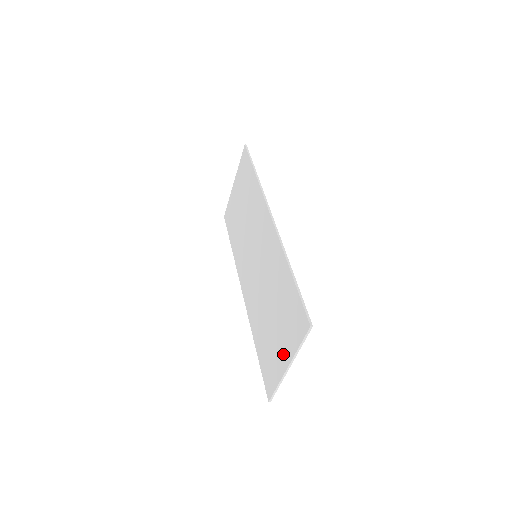
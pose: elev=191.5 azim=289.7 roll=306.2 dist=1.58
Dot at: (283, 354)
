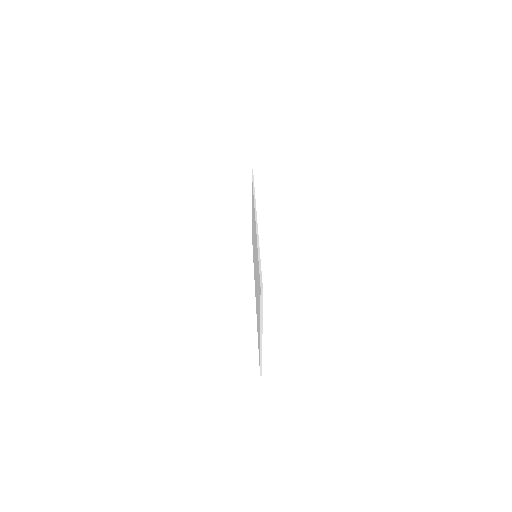
Dot at: (259, 325)
